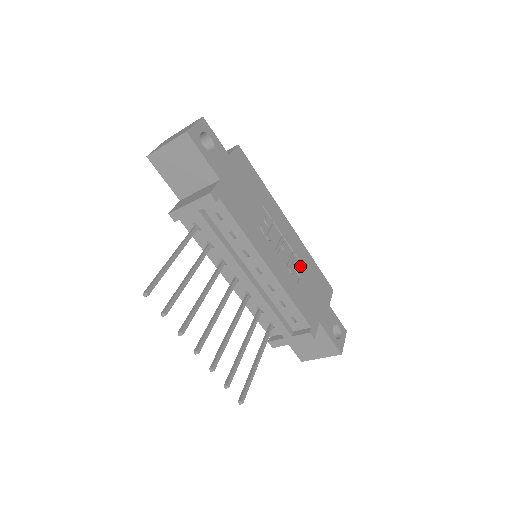
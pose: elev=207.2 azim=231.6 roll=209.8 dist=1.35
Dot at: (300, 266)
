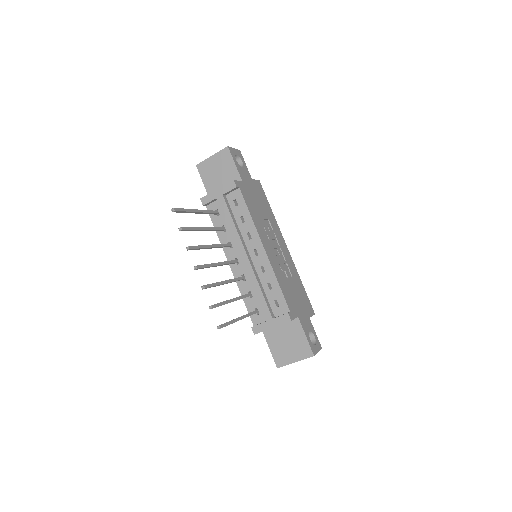
Dot at: (289, 274)
